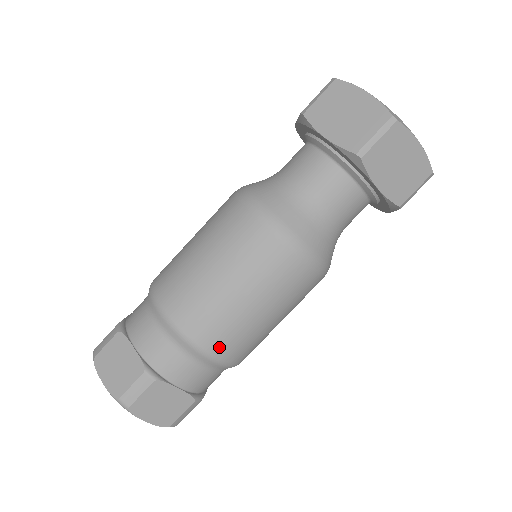
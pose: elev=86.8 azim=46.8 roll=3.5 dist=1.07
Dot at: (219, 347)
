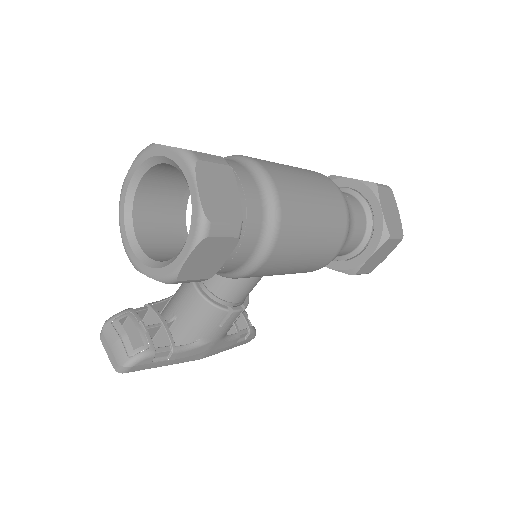
Dot at: (285, 195)
